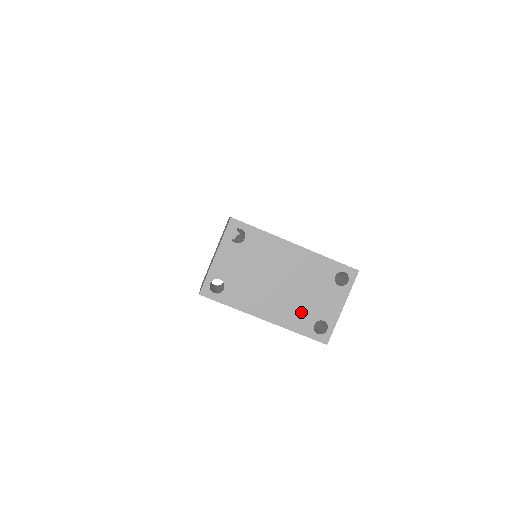
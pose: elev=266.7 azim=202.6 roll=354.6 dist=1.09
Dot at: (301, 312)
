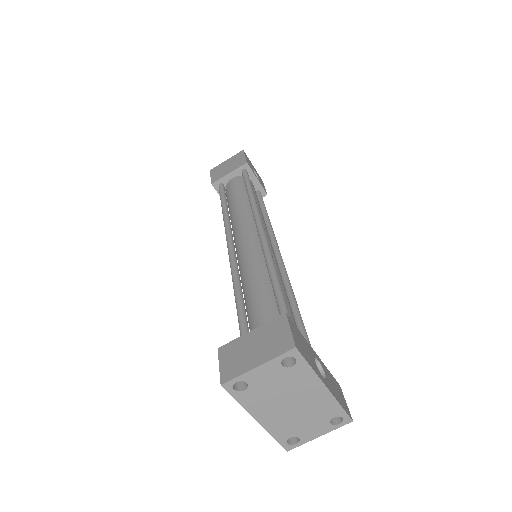
Dot at: (288, 427)
